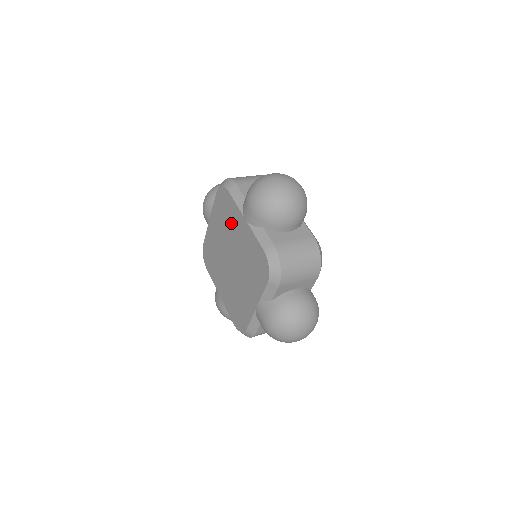
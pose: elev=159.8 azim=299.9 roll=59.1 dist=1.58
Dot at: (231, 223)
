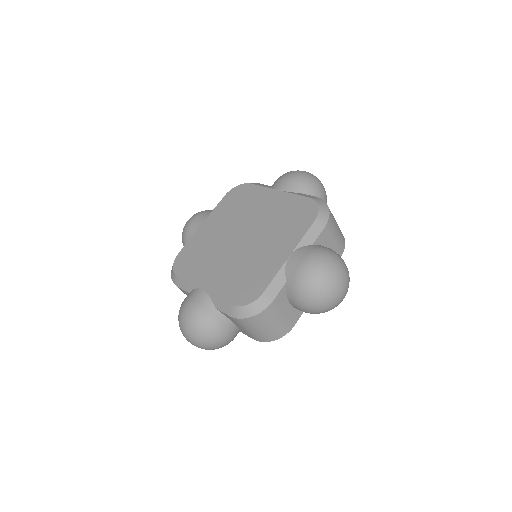
Dot at: (250, 205)
